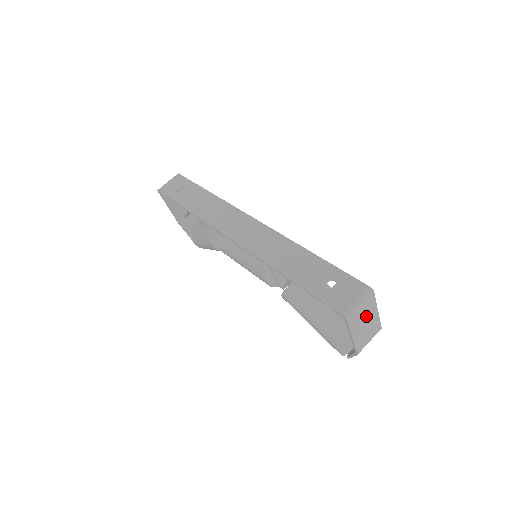
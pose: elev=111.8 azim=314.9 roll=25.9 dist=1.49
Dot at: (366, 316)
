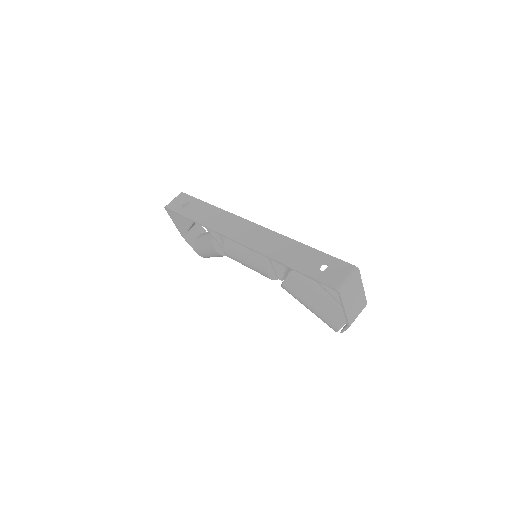
Dot at: (354, 291)
